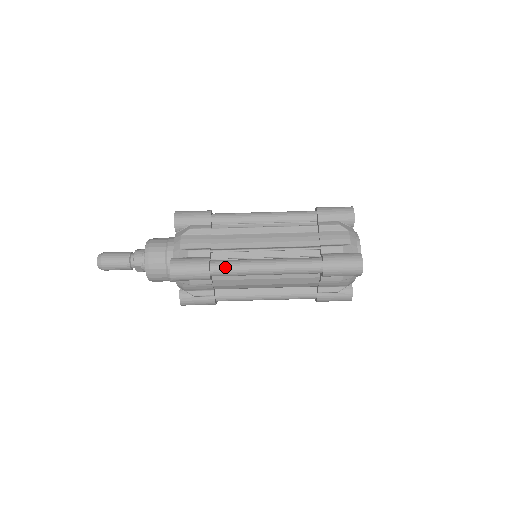
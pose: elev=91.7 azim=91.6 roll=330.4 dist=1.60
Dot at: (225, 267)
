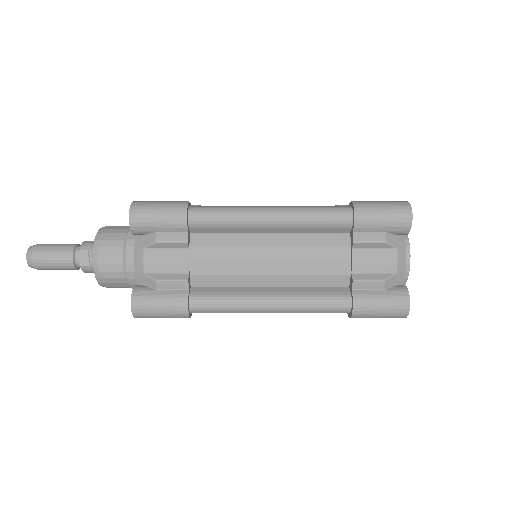
Dot at: (211, 207)
